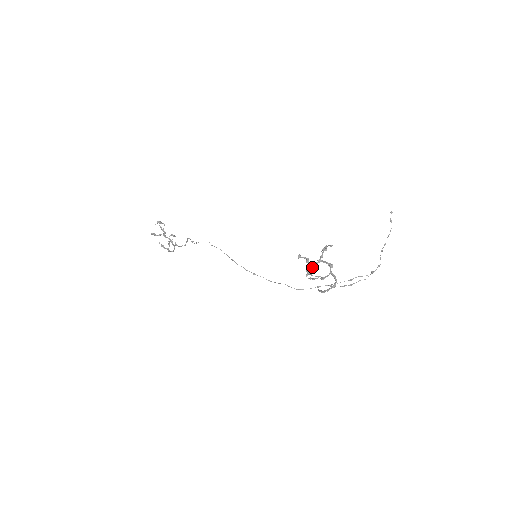
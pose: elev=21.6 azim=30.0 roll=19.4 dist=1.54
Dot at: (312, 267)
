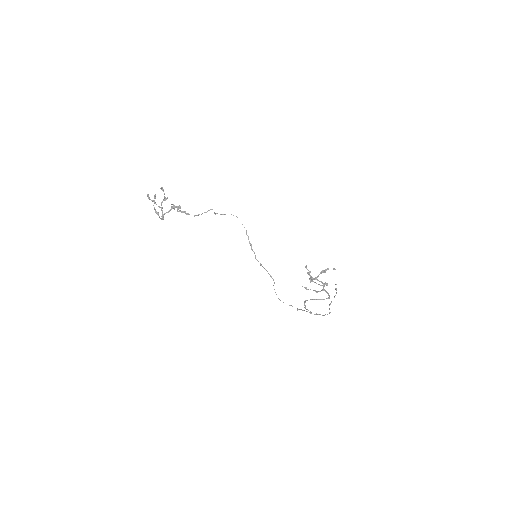
Dot at: (312, 279)
